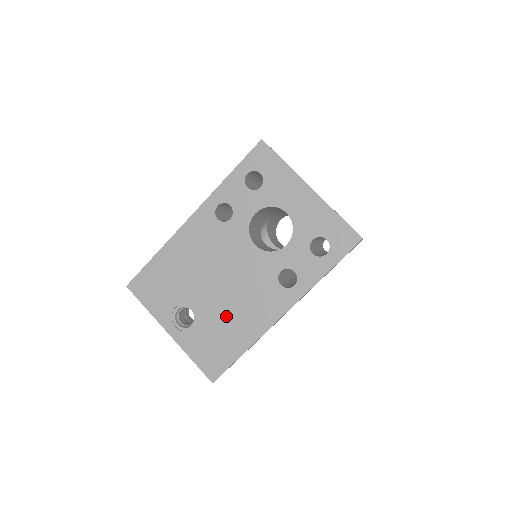
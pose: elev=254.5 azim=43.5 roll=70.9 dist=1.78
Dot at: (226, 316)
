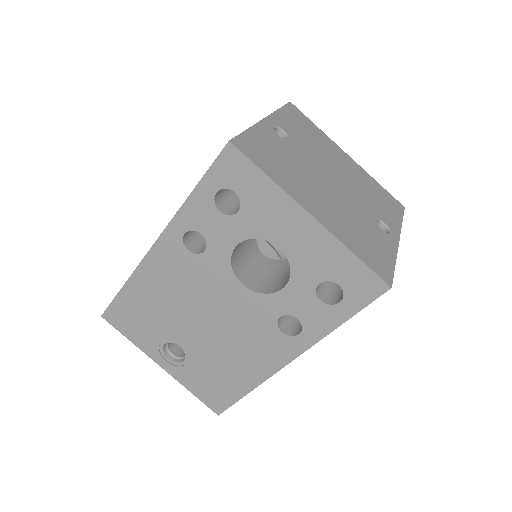
Dot at: (220, 357)
